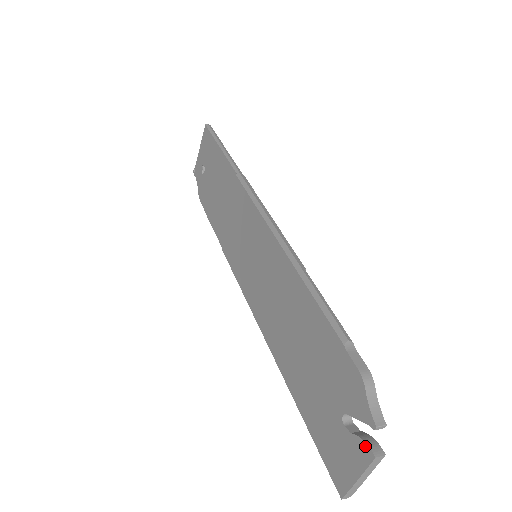
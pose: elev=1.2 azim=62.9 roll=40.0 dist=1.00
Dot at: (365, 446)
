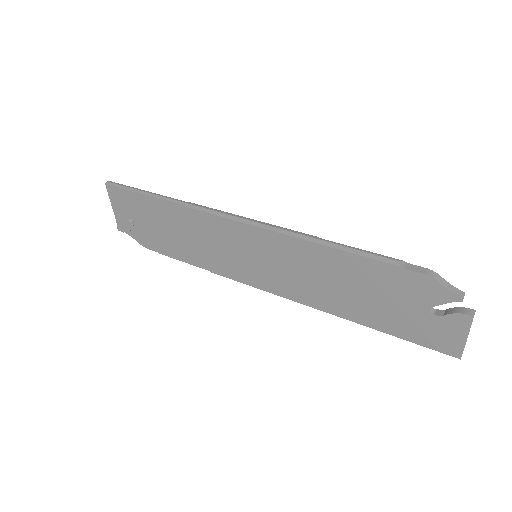
Dot at: (461, 316)
